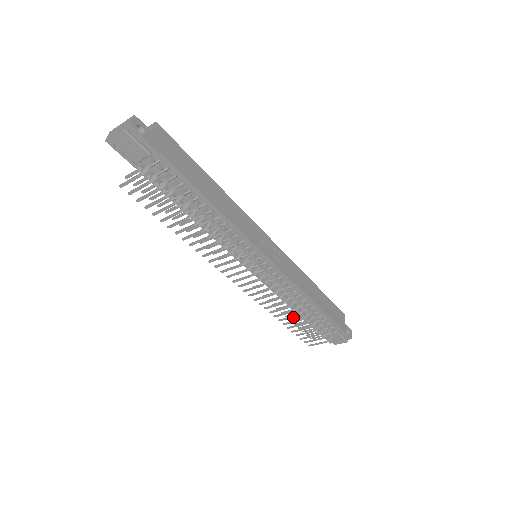
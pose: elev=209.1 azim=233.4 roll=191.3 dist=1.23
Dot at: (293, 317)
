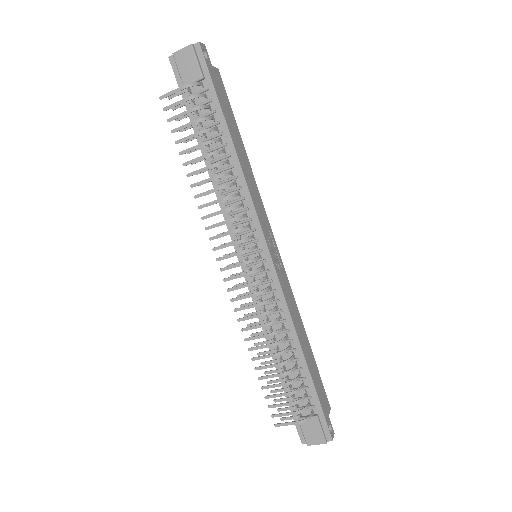
Dot at: (271, 356)
